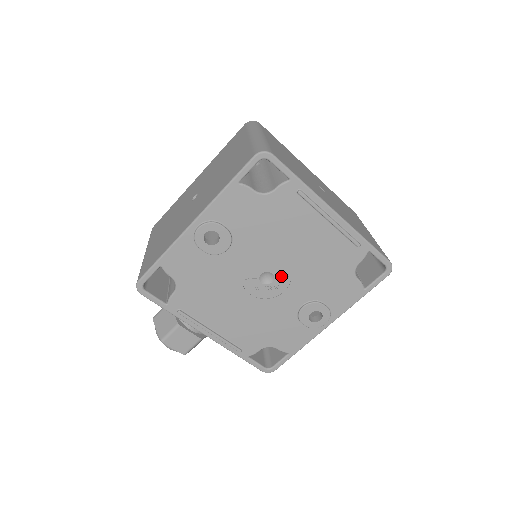
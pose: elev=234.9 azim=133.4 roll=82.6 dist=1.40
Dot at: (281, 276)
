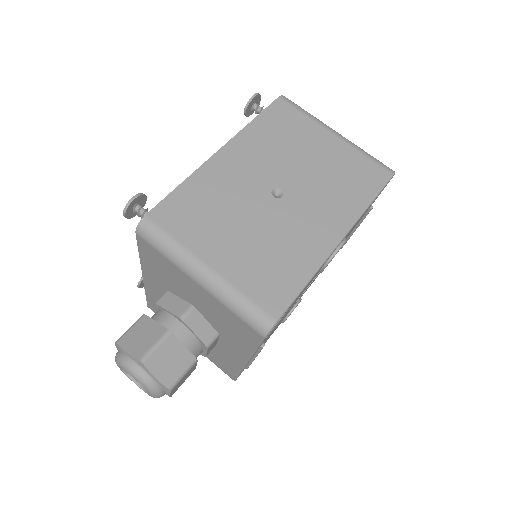
Dot at: occluded
